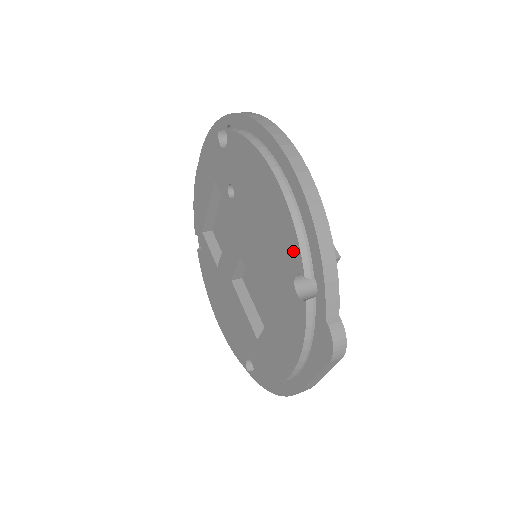
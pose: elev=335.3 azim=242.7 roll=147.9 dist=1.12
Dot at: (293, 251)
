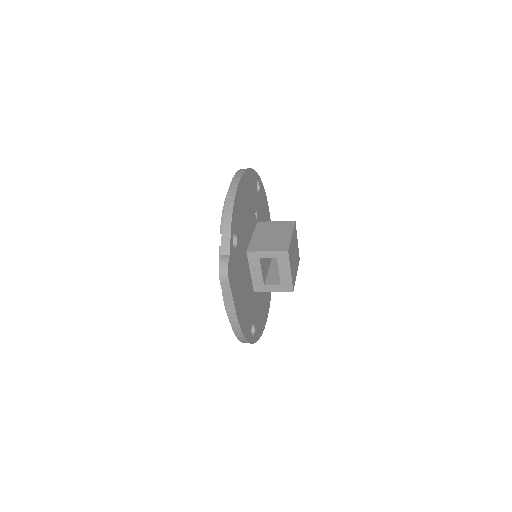
Dot at: occluded
